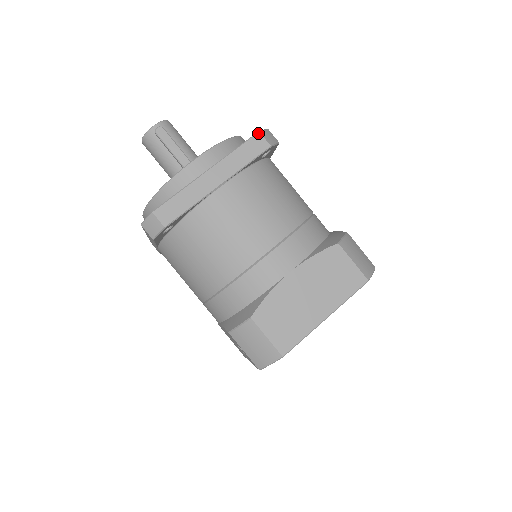
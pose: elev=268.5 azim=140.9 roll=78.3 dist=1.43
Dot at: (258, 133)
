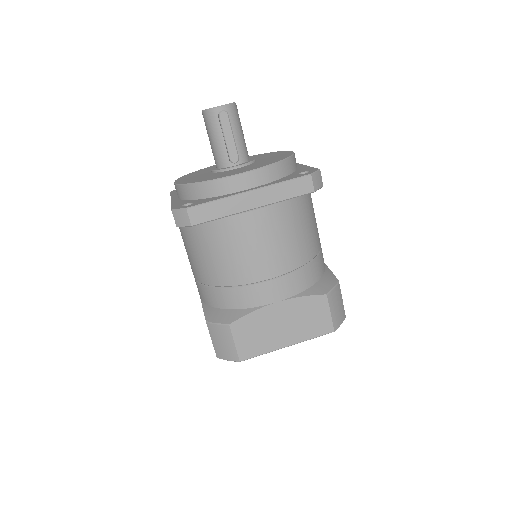
Dot at: (309, 175)
